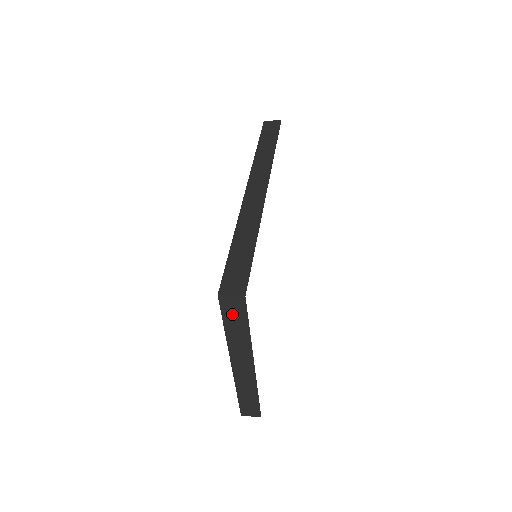
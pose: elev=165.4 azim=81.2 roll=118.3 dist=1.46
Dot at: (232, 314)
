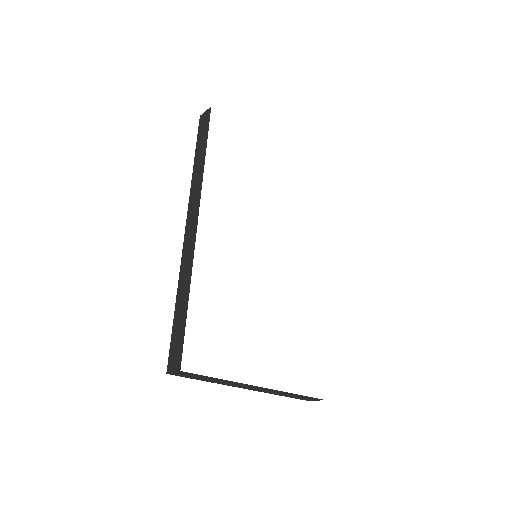
Dot at: (193, 377)
